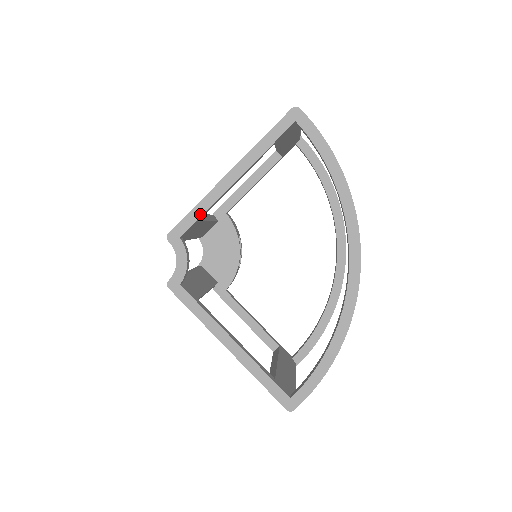
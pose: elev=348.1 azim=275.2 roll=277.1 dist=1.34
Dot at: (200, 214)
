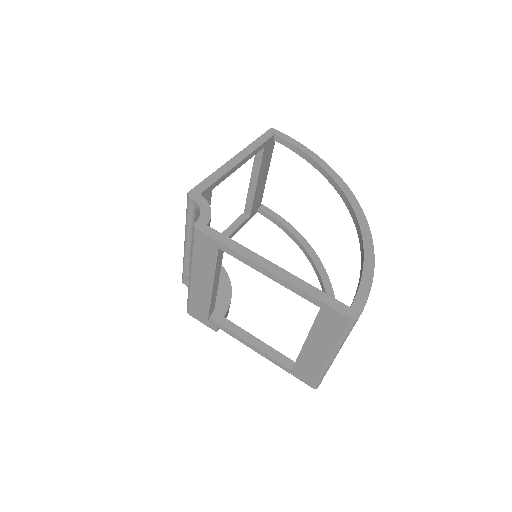
Dot at: (215, 179)
